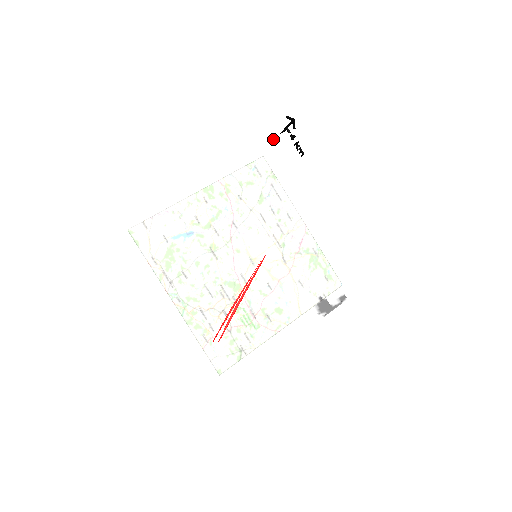
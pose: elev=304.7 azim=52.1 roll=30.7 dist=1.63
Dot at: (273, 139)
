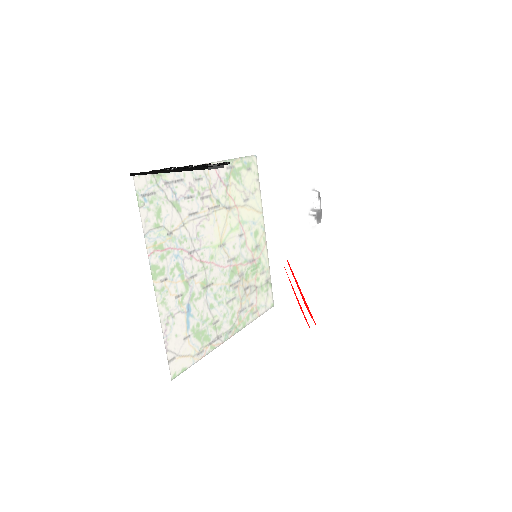
Dot at: (203, 194)
